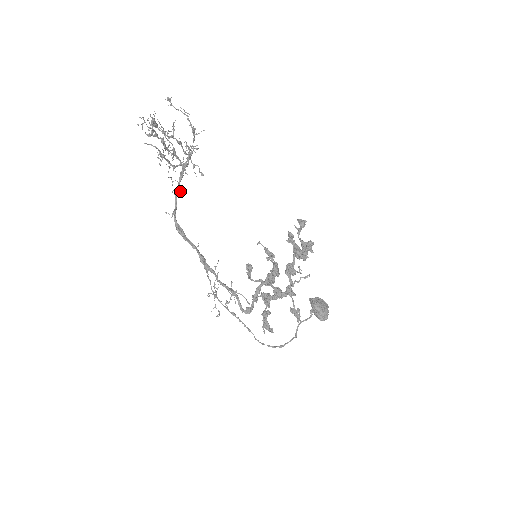
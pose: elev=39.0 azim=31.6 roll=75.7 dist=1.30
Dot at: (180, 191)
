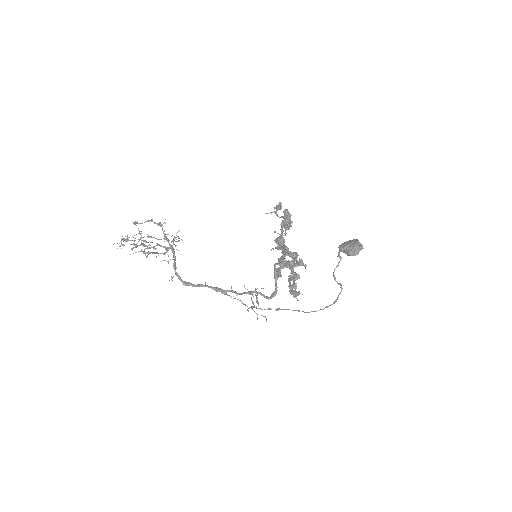
Dot at: (174, 262)
